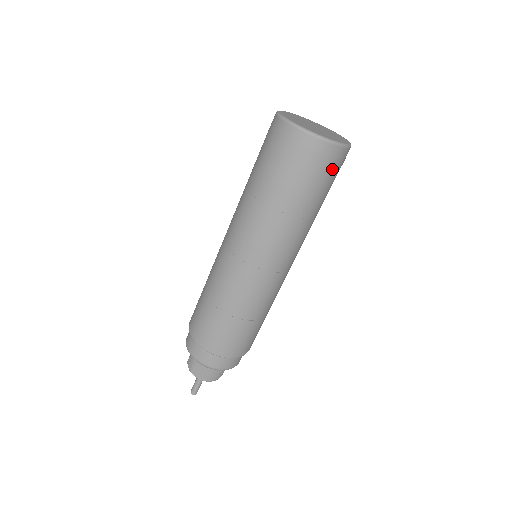
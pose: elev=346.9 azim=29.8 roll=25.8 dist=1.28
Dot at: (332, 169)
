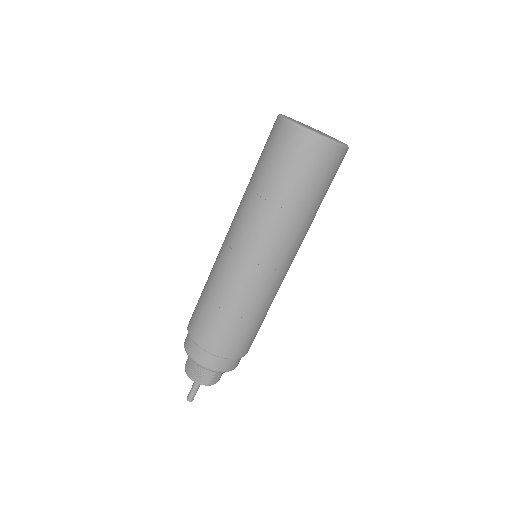
Dot at: occluded
